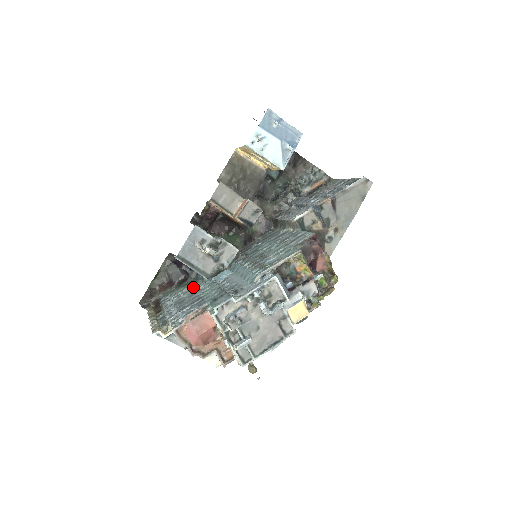
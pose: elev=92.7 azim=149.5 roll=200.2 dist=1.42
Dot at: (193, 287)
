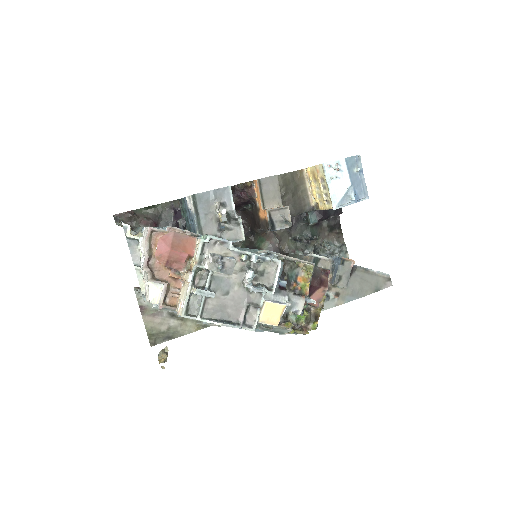
Dot at: occluded
